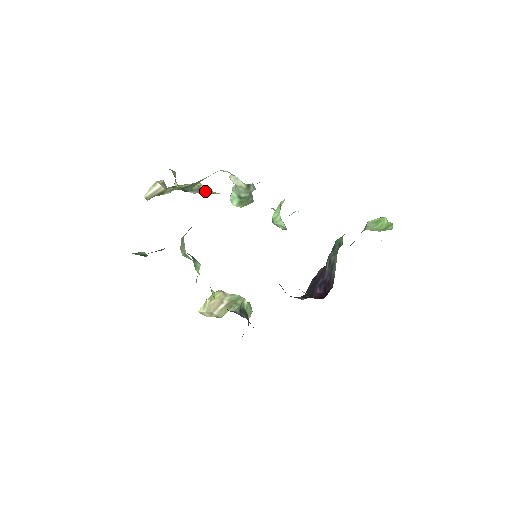
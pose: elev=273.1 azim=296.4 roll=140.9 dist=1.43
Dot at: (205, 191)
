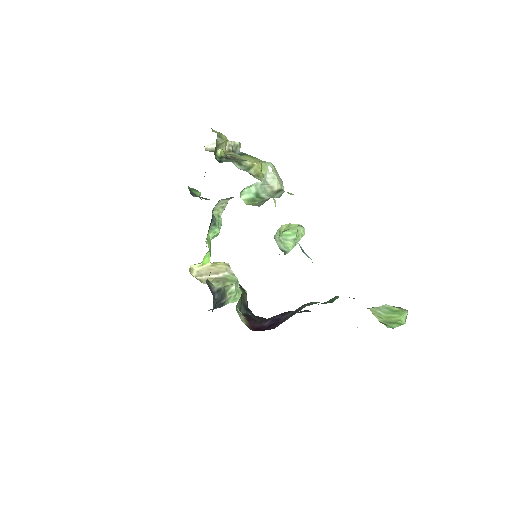
Dot at: (253, 172)
